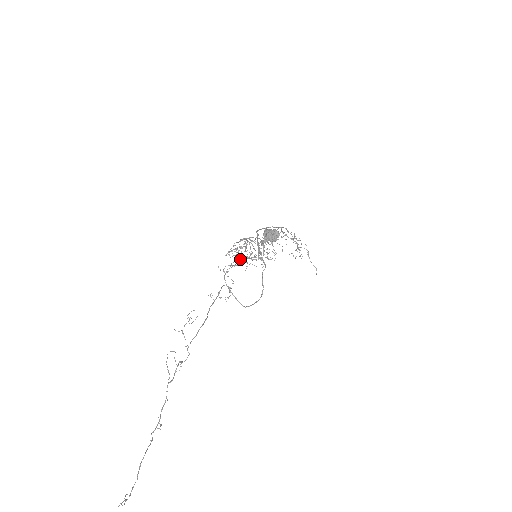
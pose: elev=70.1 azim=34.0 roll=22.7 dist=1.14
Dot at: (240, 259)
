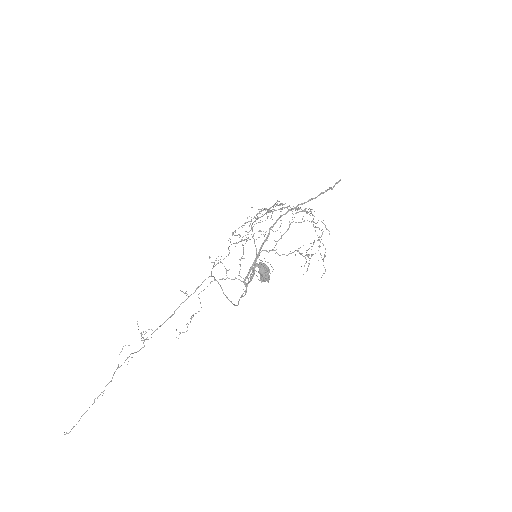
Dot at: occluded
